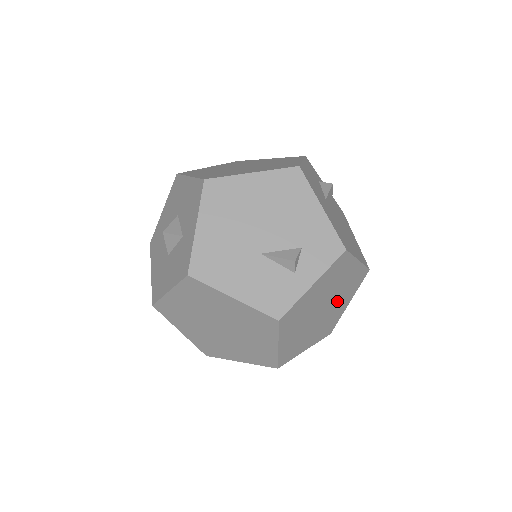
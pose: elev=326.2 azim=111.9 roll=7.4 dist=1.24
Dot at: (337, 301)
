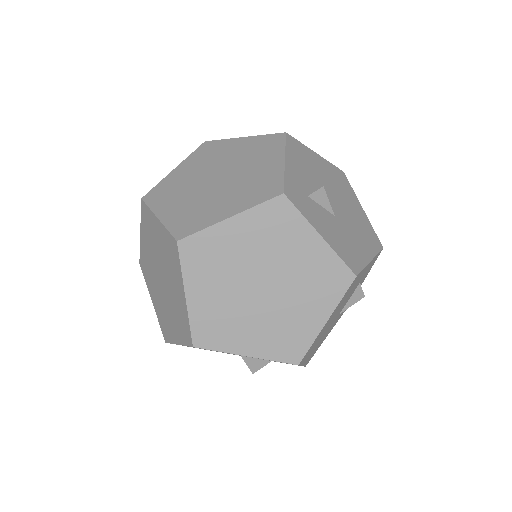
Dot at: occluded
